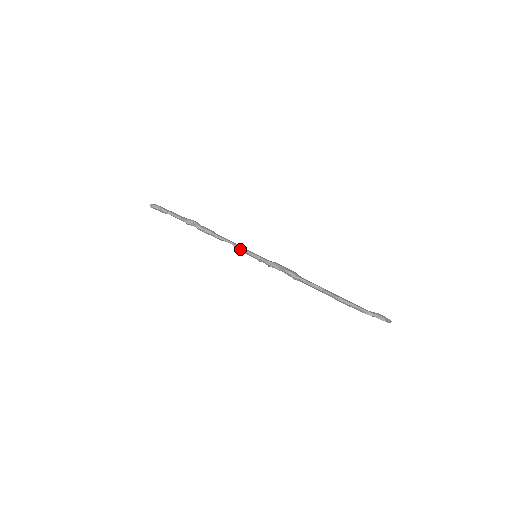
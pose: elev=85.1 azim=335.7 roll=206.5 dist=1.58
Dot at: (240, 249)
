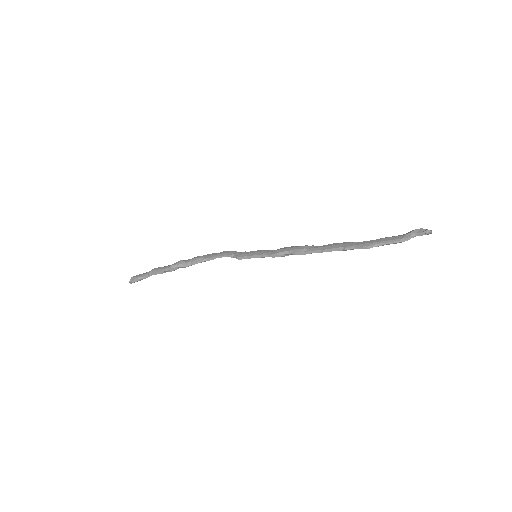
Dot at: occluded
